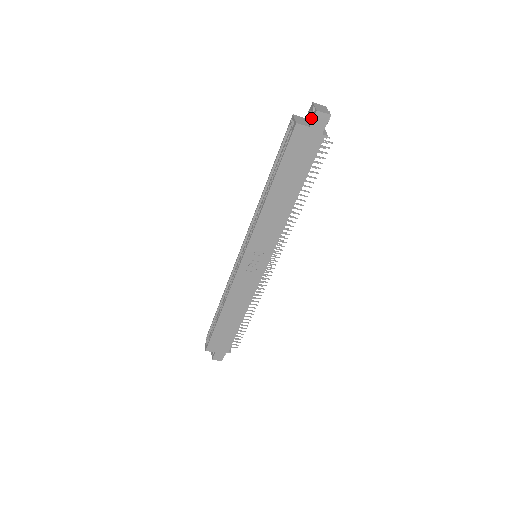
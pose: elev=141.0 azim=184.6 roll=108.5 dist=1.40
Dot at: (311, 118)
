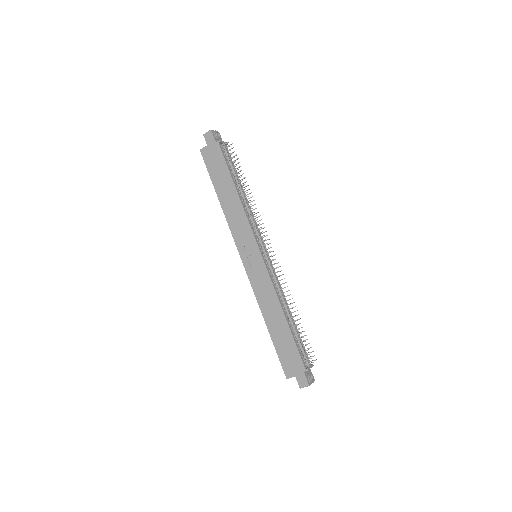
Dot at: (207, 141)
